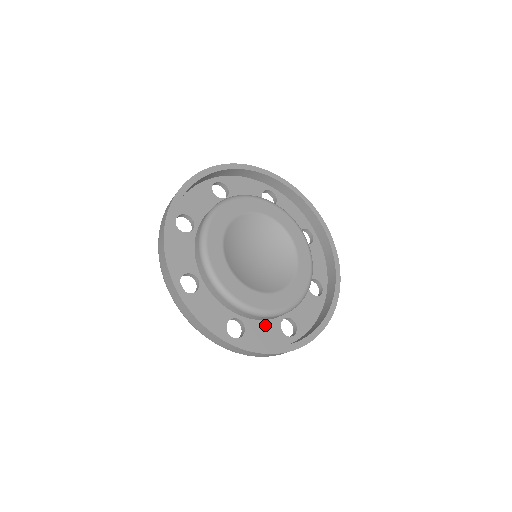
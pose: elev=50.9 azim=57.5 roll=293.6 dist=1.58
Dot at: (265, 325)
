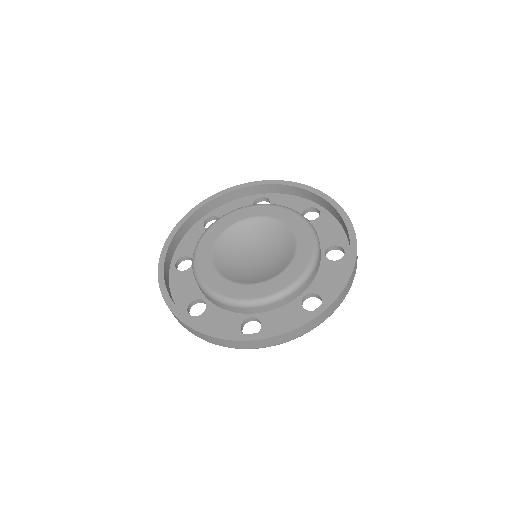
Dot at: (283, 311)
